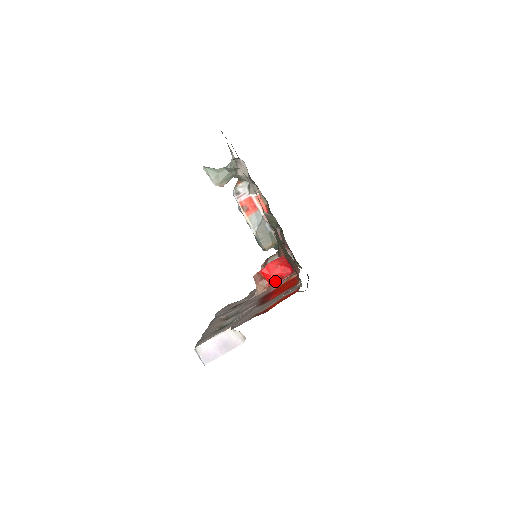
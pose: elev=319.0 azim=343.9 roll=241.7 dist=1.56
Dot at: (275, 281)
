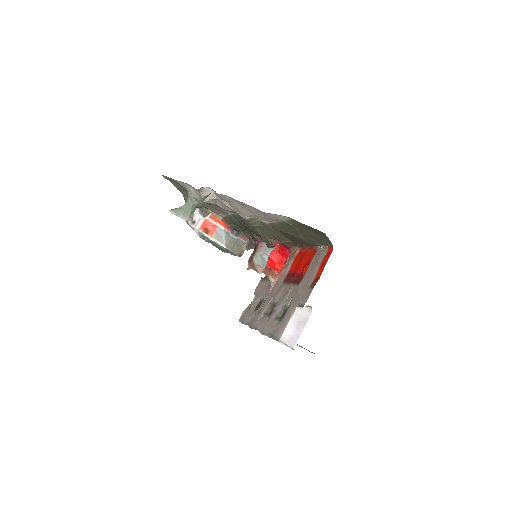
Dot at: (281, 266)
